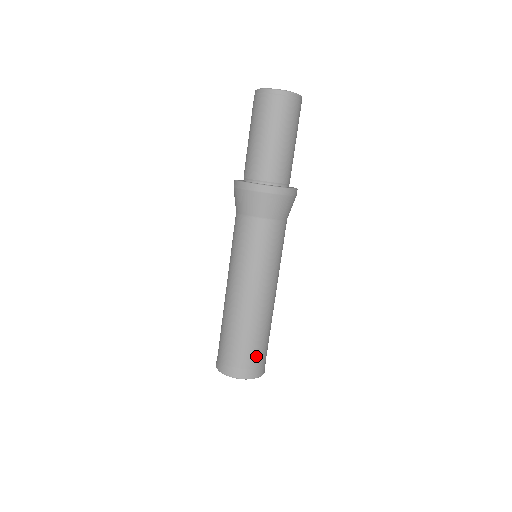
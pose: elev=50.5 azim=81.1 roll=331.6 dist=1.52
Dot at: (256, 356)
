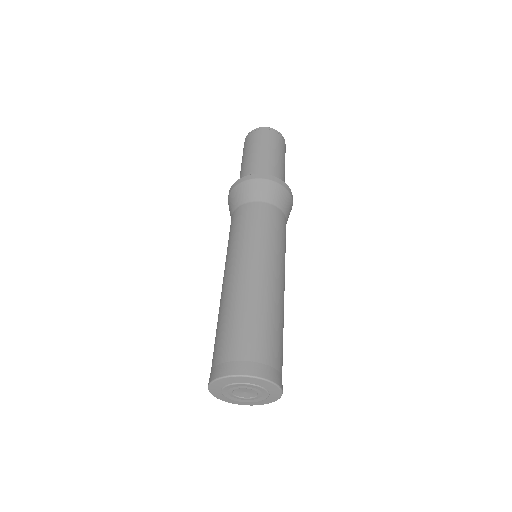
Dot at: (265, 346)
